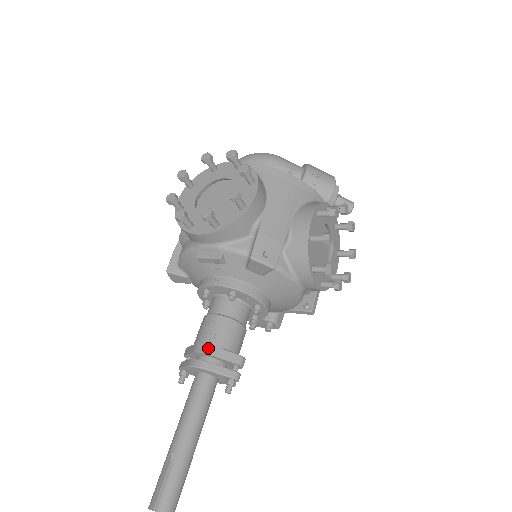
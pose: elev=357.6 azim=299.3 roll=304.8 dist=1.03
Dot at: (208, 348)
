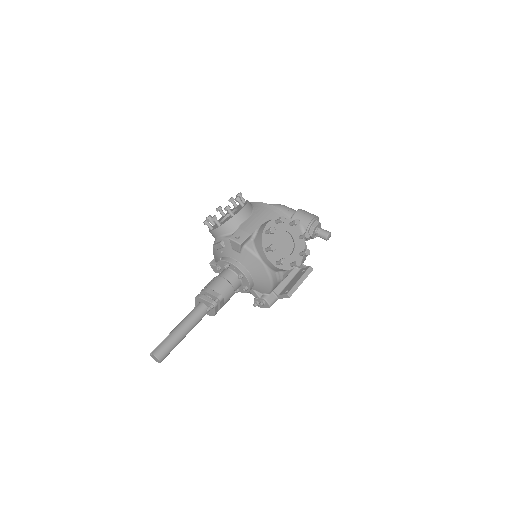
Dot at: (205, 289)
